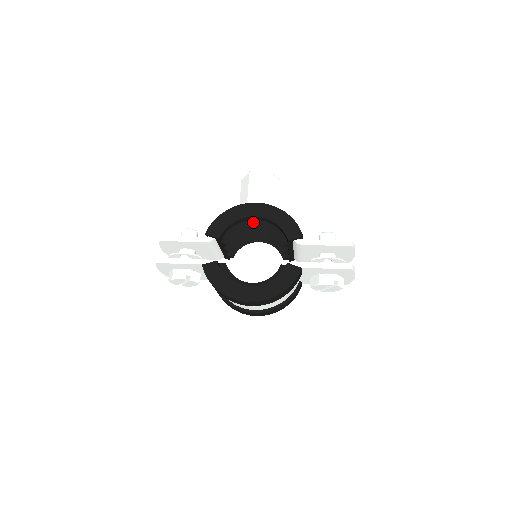
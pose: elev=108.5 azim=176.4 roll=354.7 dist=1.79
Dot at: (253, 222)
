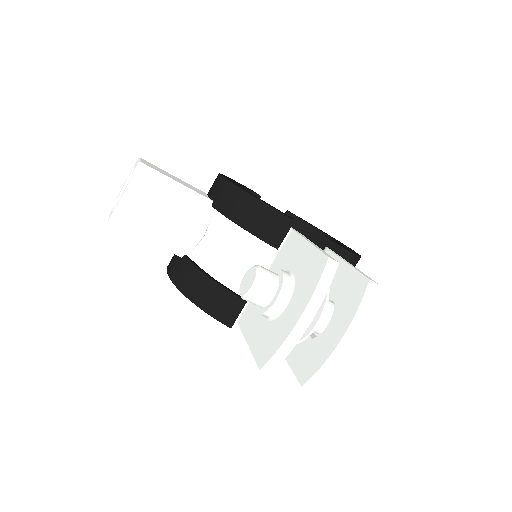
Dot at: occluded
